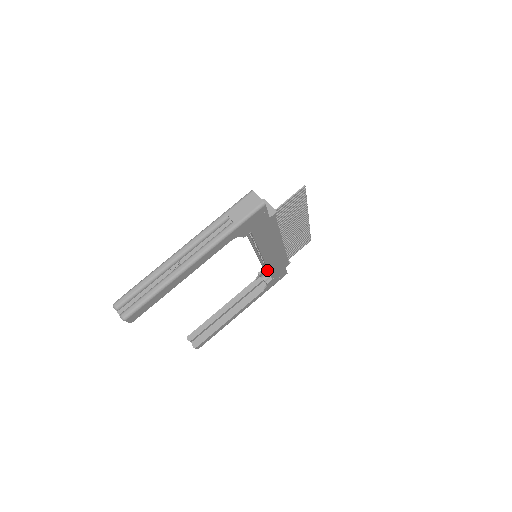
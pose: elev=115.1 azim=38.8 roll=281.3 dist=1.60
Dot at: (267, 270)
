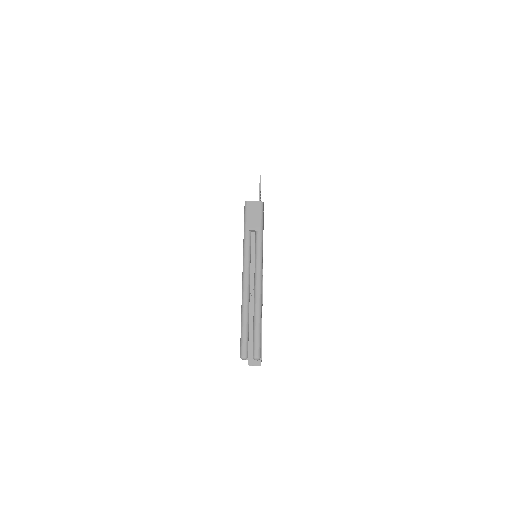
Dot at: occluded
